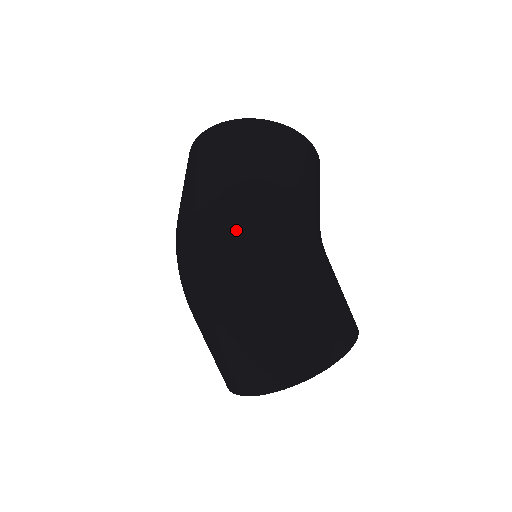
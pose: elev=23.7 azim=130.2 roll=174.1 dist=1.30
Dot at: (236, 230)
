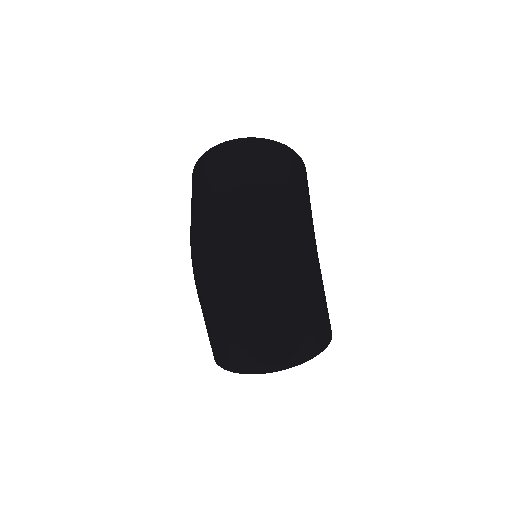
Dot at: (276, 232)
